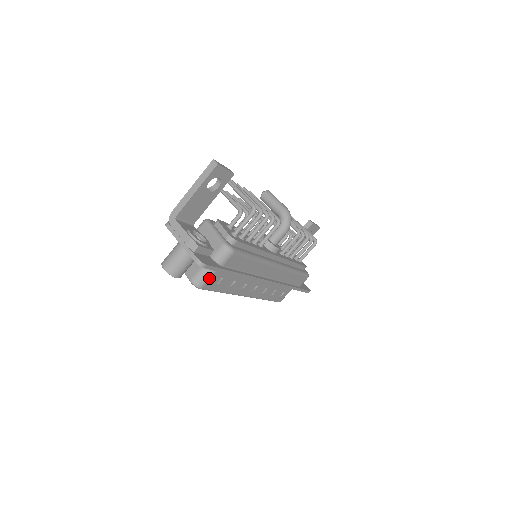
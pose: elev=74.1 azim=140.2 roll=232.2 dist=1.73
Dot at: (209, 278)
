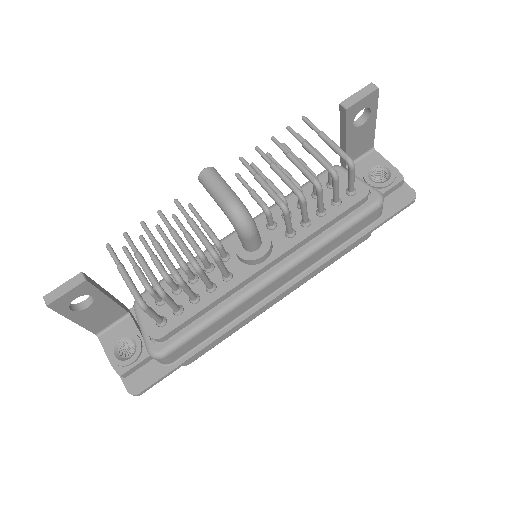
Dot at: occluded
